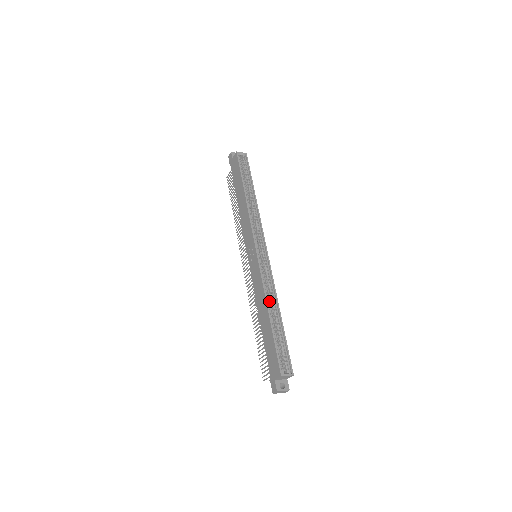
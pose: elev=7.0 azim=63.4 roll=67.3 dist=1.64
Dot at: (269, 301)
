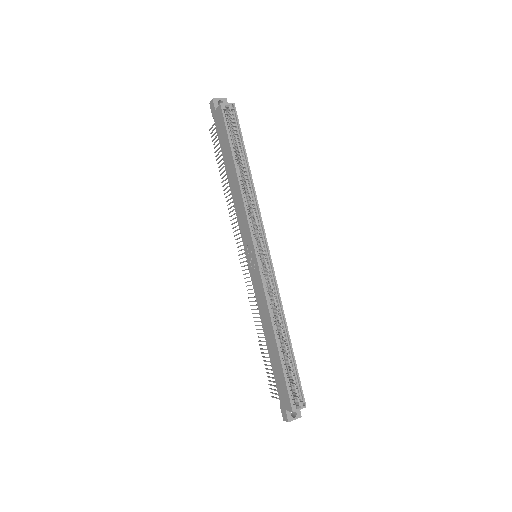
Dot at: (275, 322)
